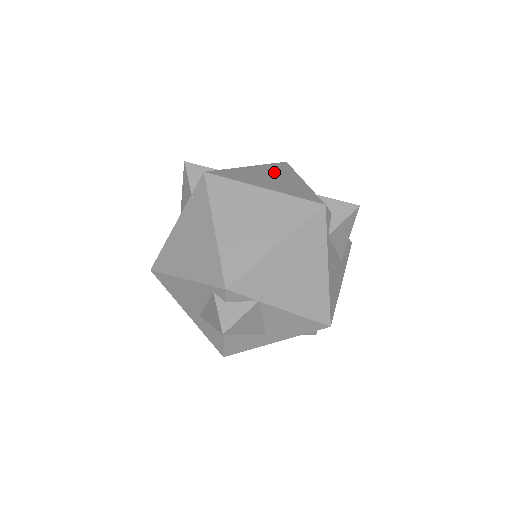
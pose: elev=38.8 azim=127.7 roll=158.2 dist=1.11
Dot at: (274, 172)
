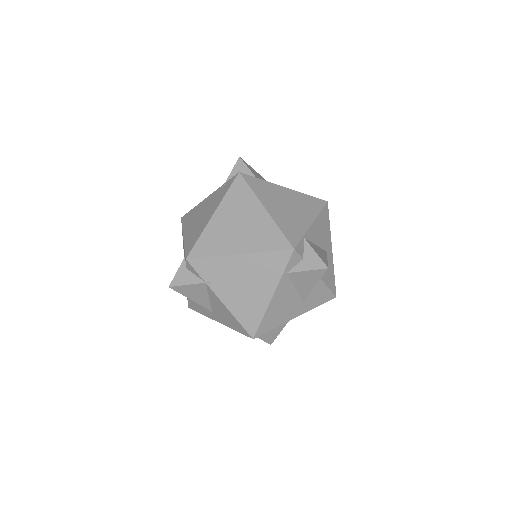
Dot at: (299, 203)
